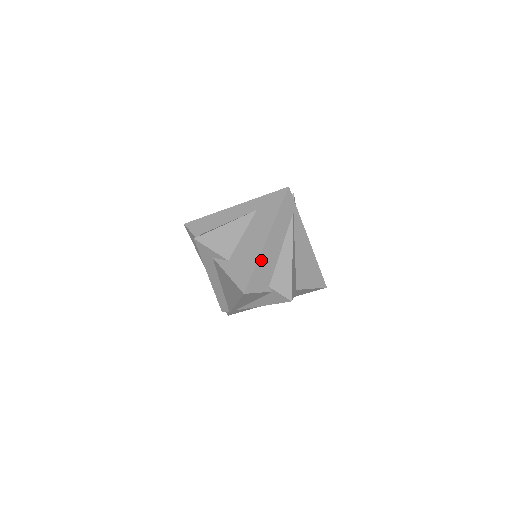
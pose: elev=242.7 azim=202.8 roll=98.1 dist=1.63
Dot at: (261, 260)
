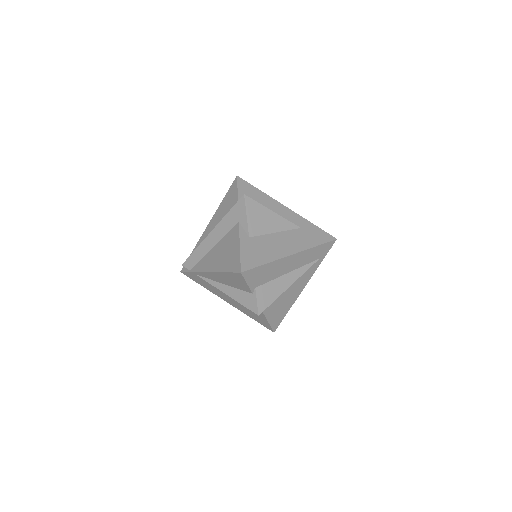
Dot at: (273, 264)
